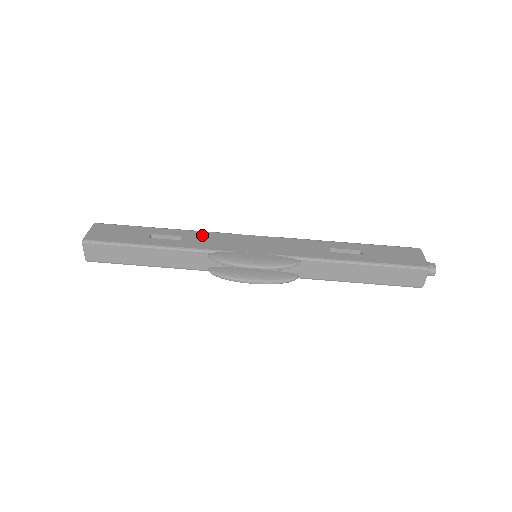
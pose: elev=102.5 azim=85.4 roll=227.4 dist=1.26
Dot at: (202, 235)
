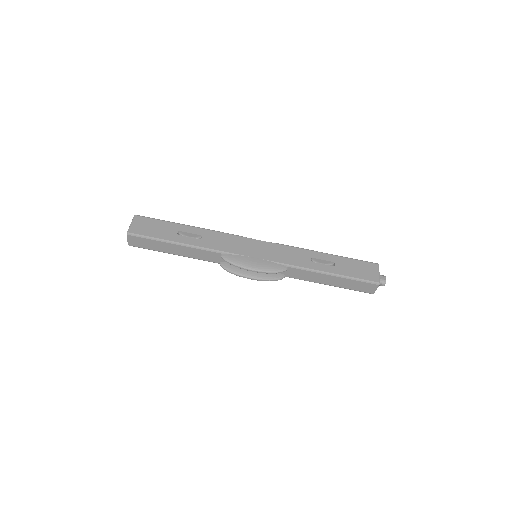
Dot at: (217, 236)
